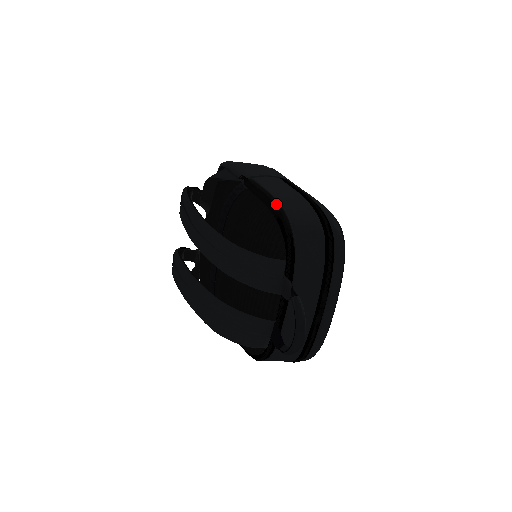
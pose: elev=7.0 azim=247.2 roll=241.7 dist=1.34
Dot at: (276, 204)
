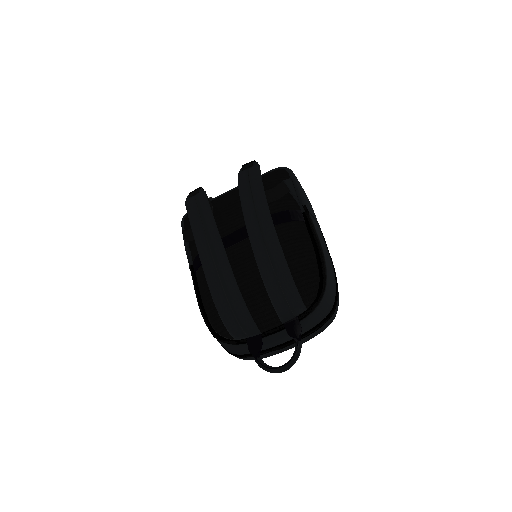
Dot at: (324, 263)
